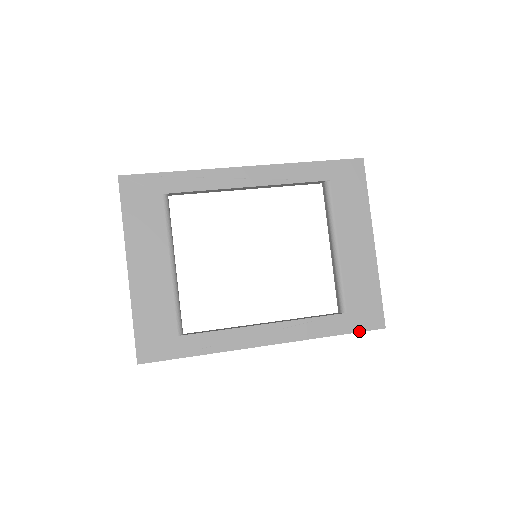
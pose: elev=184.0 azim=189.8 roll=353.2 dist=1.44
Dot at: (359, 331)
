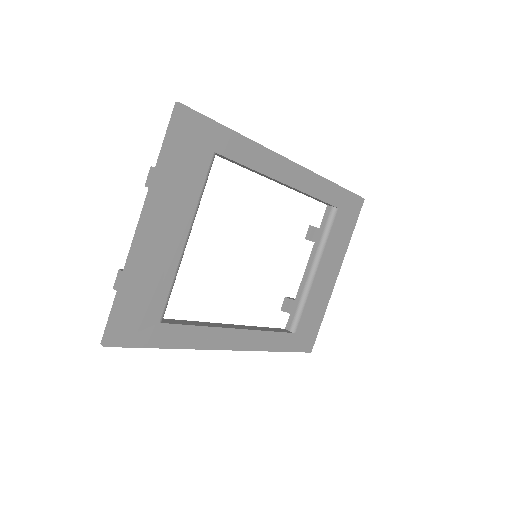
Dot at: (295, 351)
